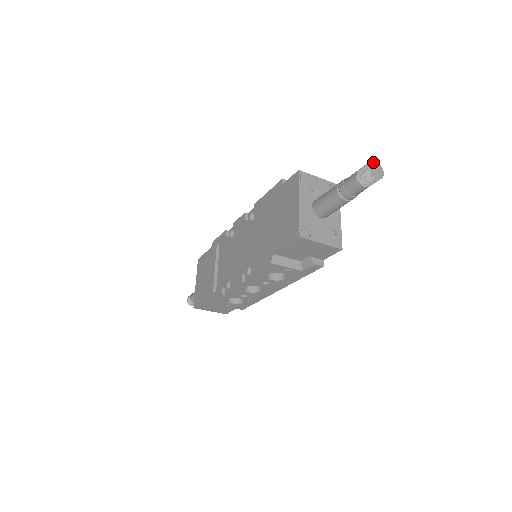
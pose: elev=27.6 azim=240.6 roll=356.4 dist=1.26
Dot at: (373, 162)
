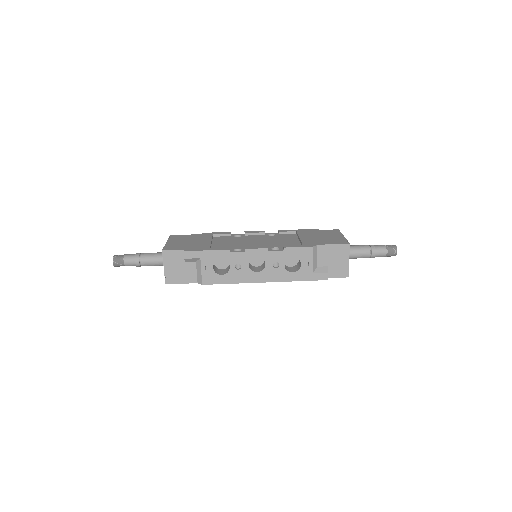
Dot at: occluded
